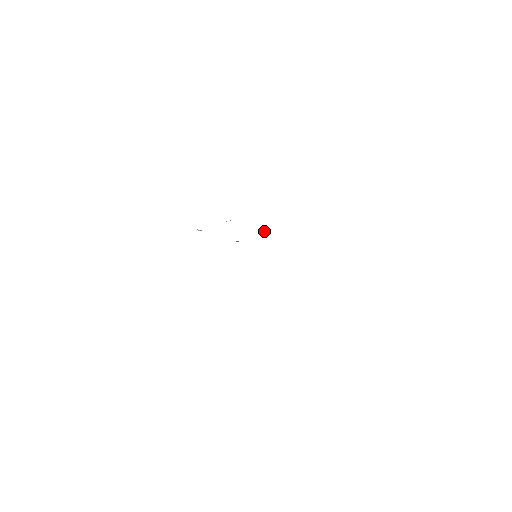
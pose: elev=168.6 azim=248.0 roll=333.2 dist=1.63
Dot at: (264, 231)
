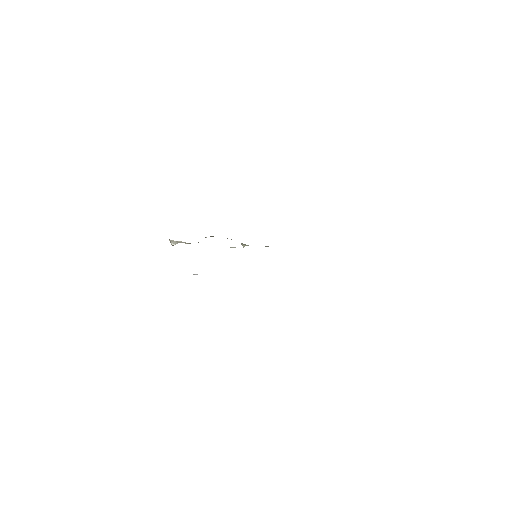
Dot at: (246, 245)
